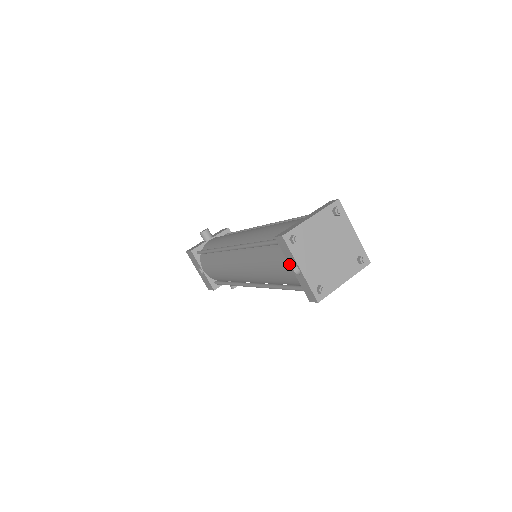
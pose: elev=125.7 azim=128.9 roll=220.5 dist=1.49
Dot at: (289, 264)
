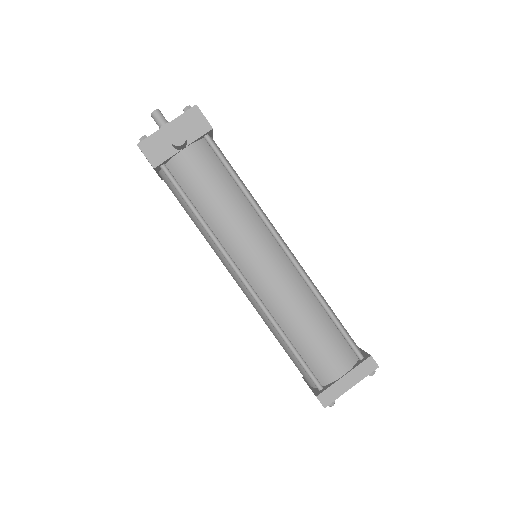
Dot at: (310, 388)
